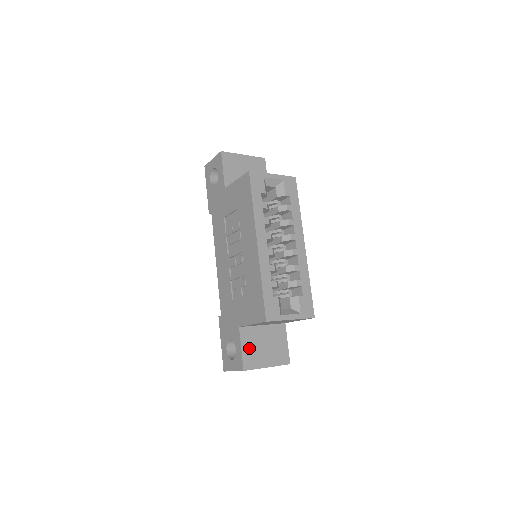
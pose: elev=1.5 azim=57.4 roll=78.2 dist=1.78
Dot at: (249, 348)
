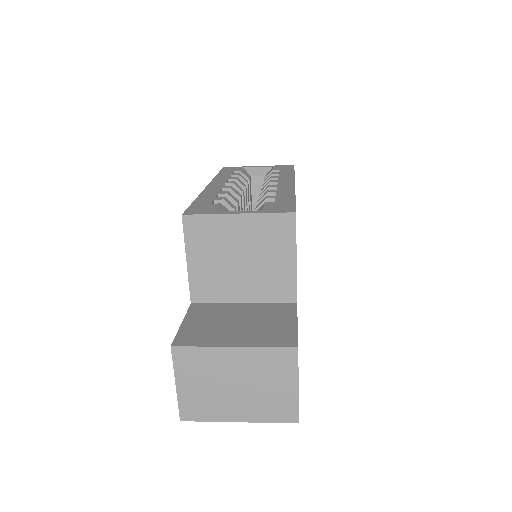
Dot at: (200, 323)
